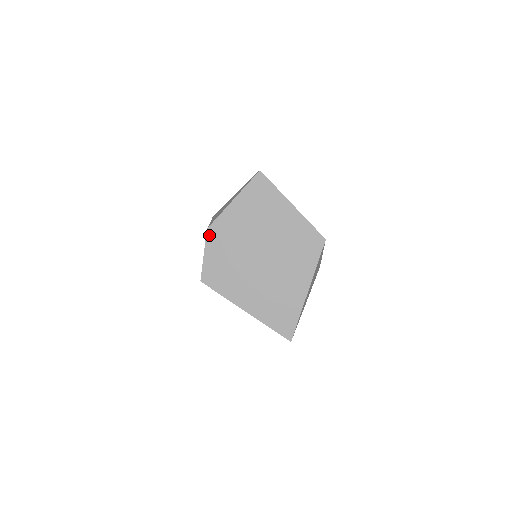
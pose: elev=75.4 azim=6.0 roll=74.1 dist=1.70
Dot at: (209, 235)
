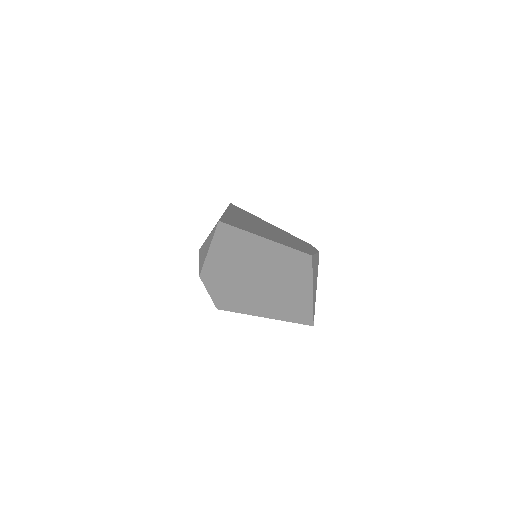
Dot at: (204, 280)
